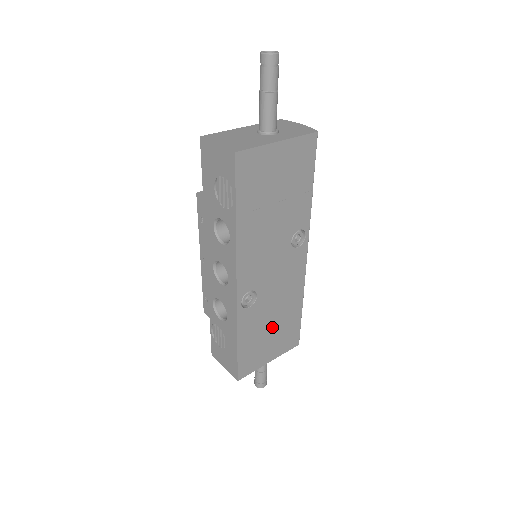
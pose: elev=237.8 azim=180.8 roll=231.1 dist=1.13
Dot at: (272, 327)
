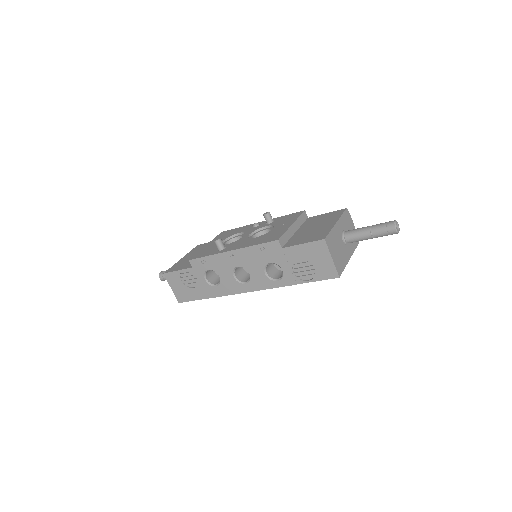
Dot at: occluded
